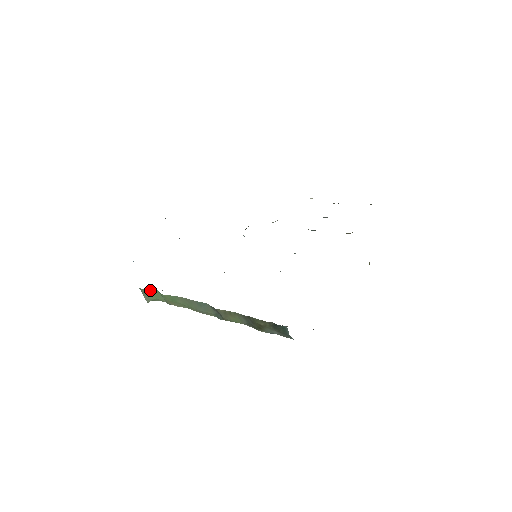
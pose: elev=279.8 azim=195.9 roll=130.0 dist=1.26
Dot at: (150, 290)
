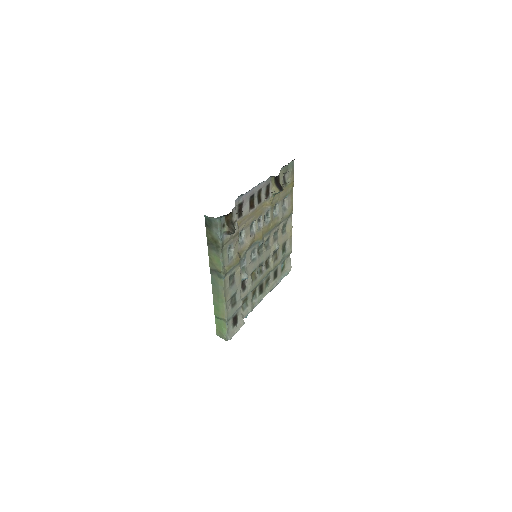
Dot at: (216, 325)
